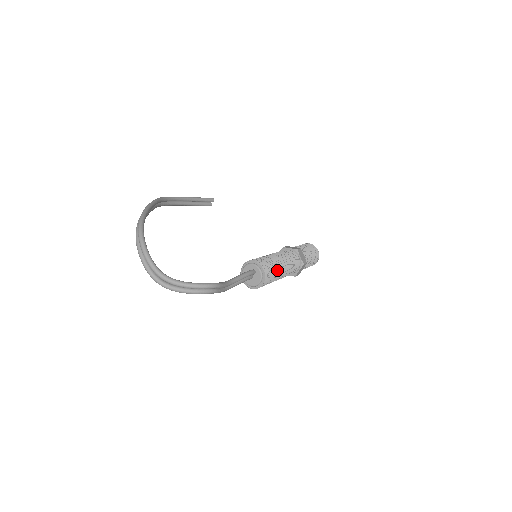
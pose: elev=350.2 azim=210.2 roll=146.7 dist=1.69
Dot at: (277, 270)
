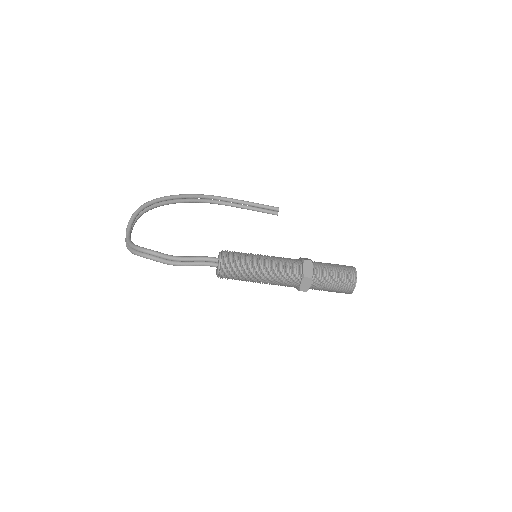
Dot at: (247, 267)
